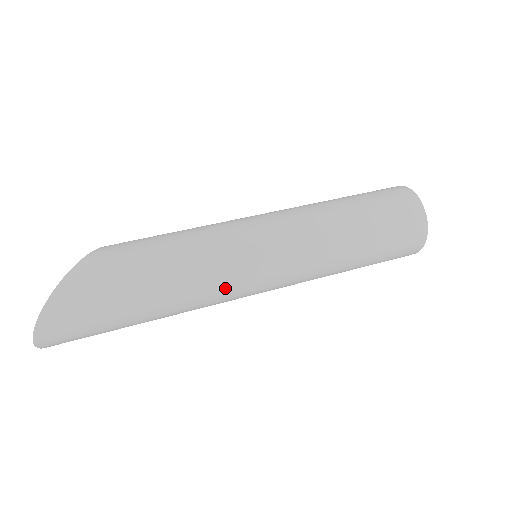
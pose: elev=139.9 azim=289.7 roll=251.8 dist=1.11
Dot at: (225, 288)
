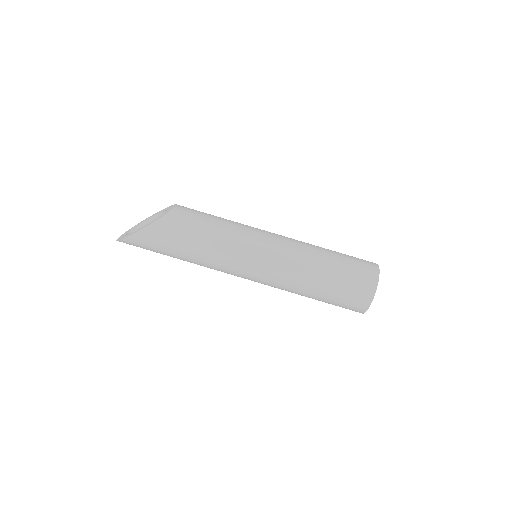
Dot at: occluded
